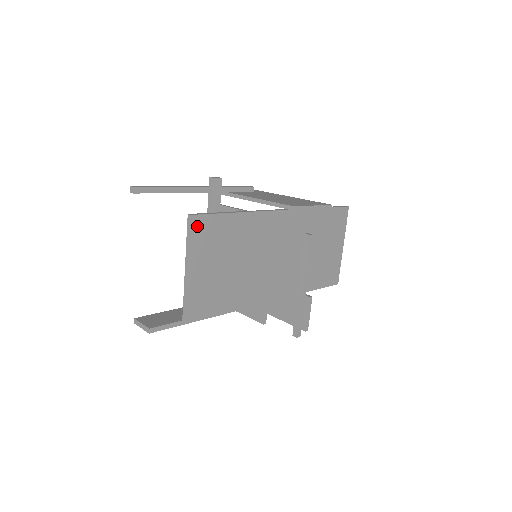
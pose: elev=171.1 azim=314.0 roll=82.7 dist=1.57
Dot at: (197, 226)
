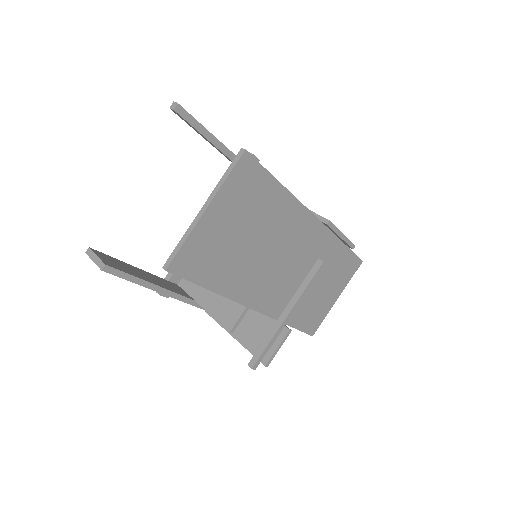
Dot at: (243, 167)
